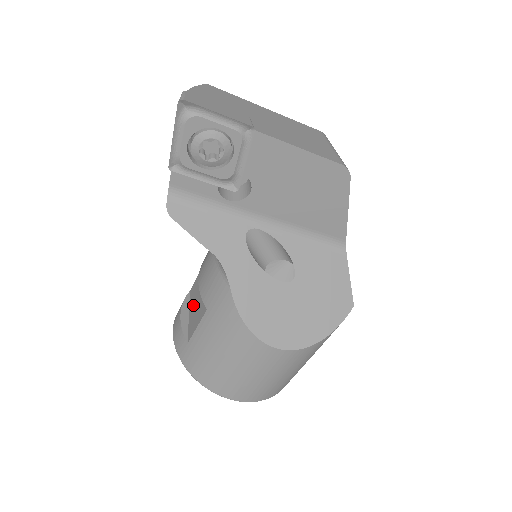
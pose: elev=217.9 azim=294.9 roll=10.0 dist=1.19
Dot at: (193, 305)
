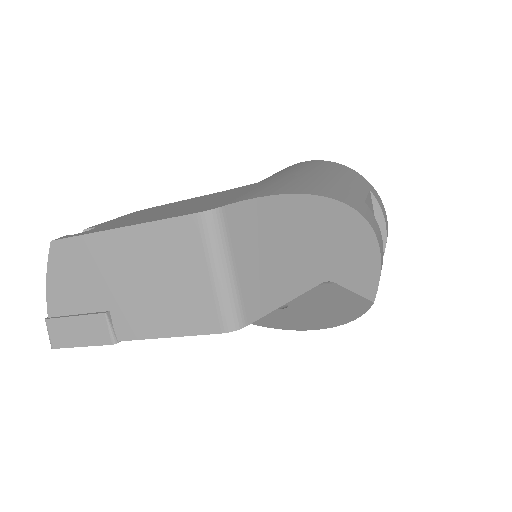
Dot at: occluded
